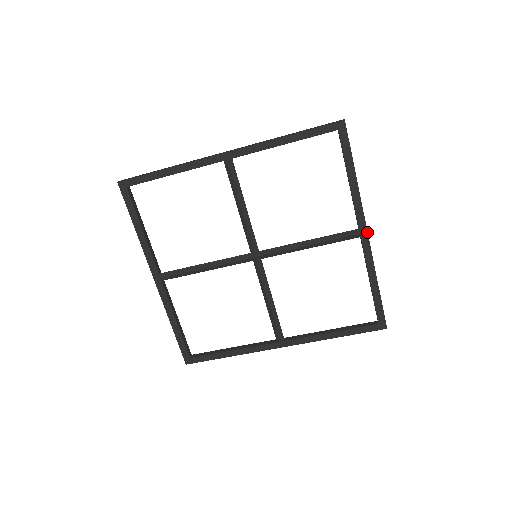
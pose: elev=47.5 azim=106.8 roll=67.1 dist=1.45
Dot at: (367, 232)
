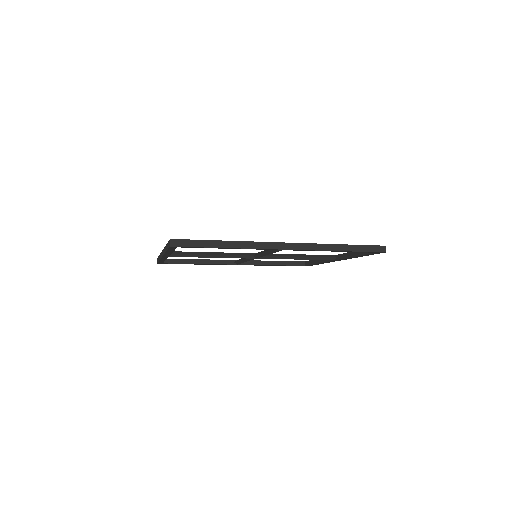
Dot at: occluded
